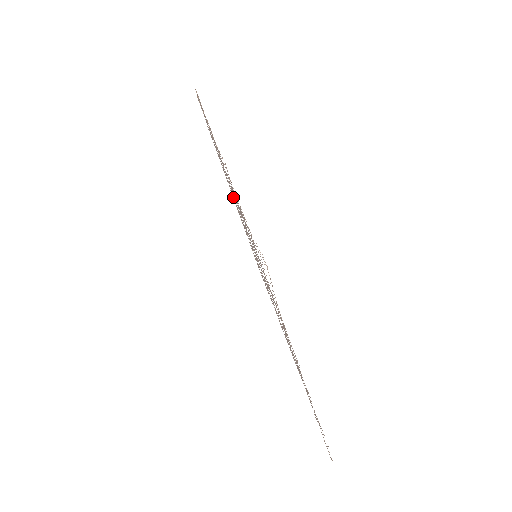
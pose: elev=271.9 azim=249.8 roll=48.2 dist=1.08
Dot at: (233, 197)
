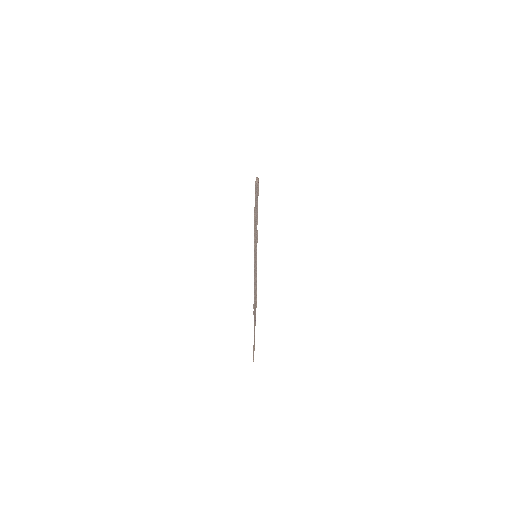
Dot at: occluded
